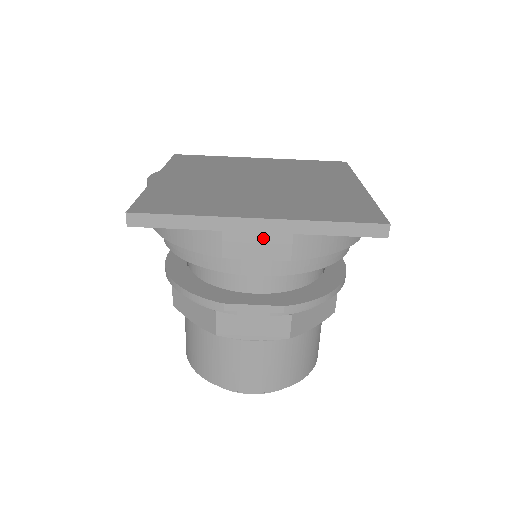
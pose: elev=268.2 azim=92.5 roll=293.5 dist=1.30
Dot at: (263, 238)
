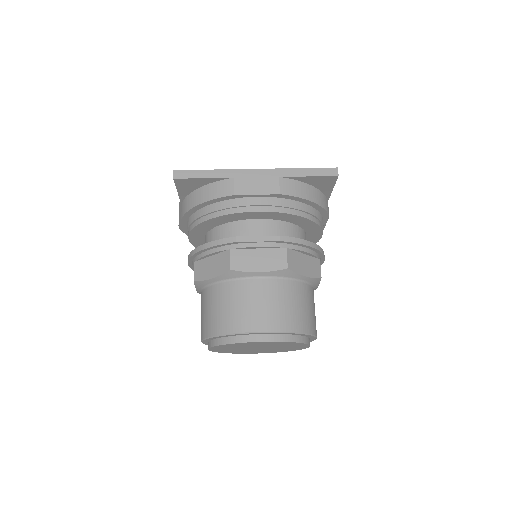
Dot at: (260, 181)
